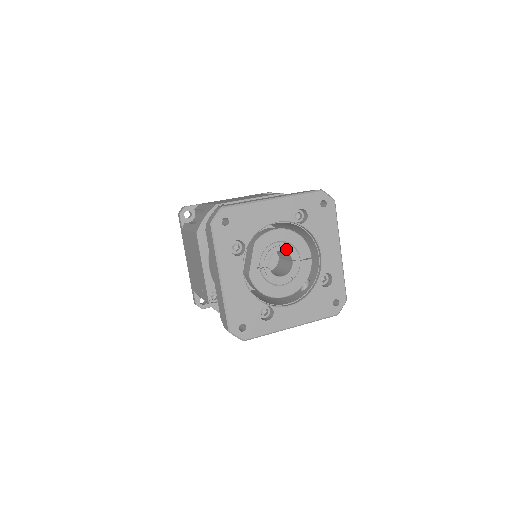
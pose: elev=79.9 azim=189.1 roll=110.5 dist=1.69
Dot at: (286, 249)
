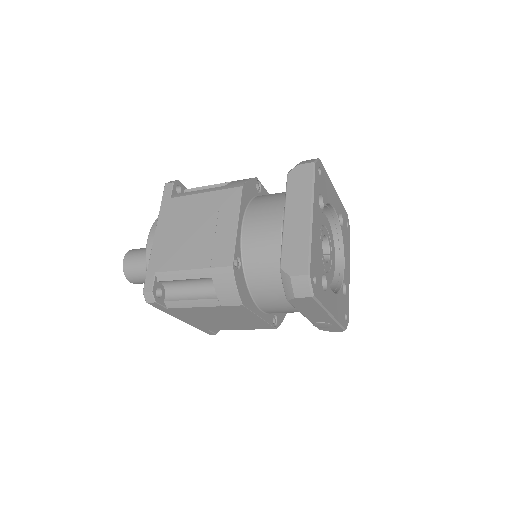
Dot at: (329, 240)
